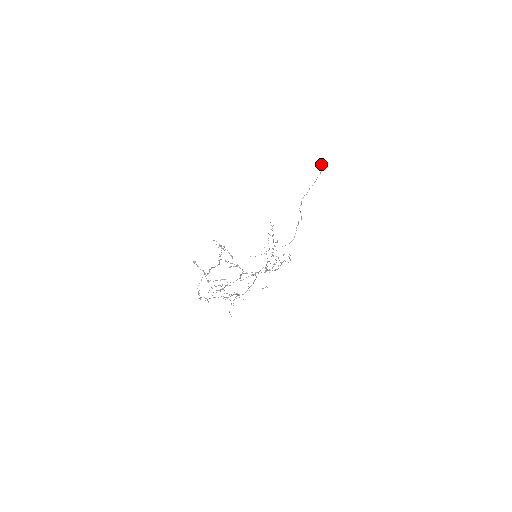
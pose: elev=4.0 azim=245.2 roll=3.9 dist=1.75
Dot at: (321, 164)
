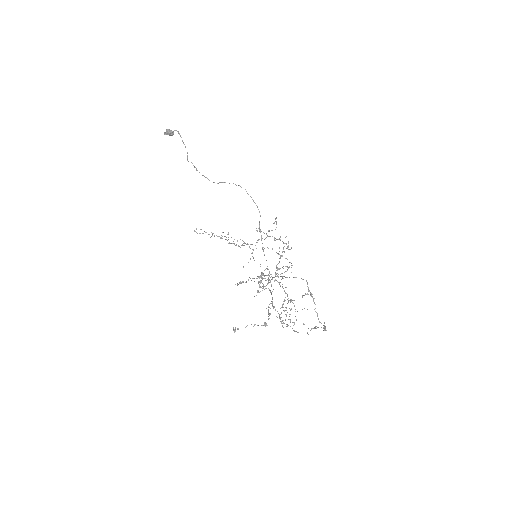
Dot at: (168, 131)
